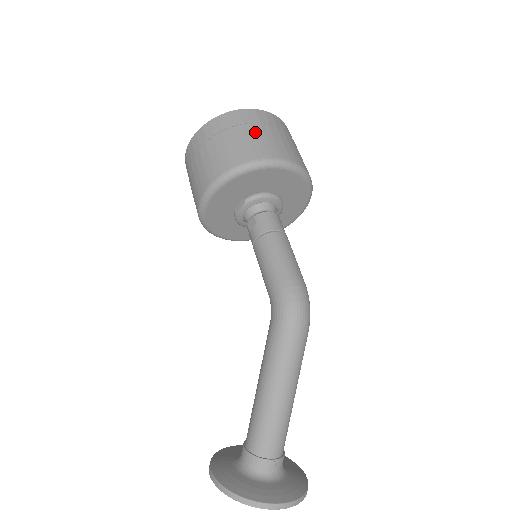
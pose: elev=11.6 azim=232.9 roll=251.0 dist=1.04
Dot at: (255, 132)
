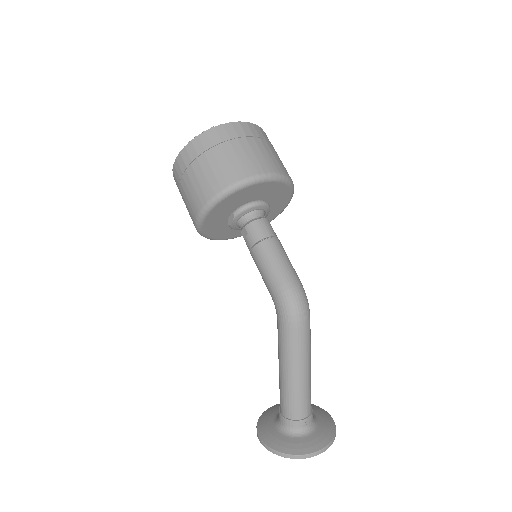
Dot at: (227, 152)
